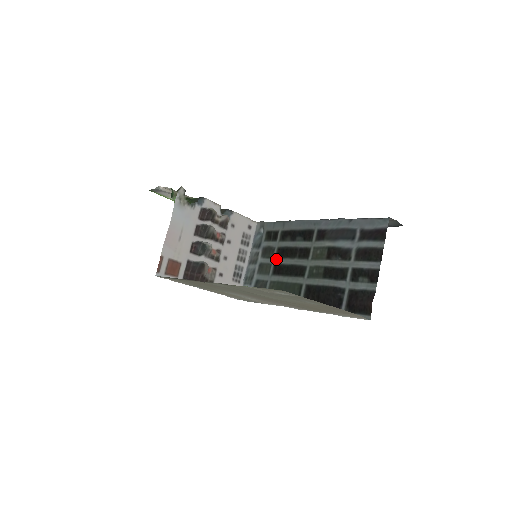
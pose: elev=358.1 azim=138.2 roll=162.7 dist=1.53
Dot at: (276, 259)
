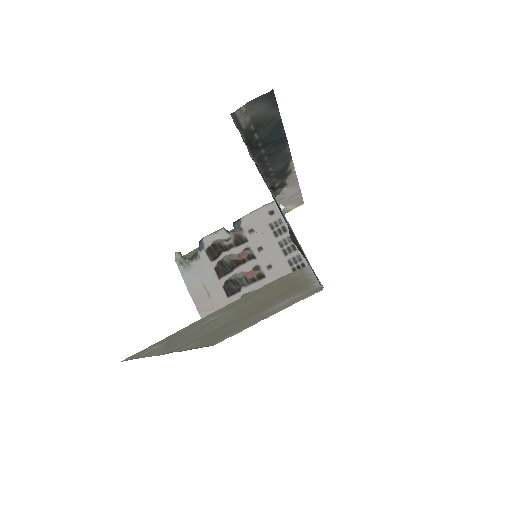
Dot at: occluded
